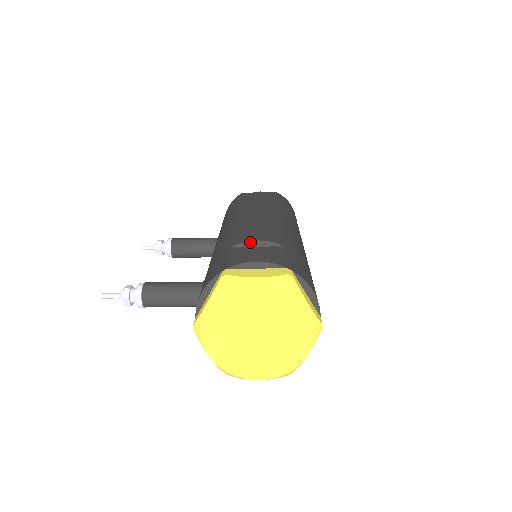
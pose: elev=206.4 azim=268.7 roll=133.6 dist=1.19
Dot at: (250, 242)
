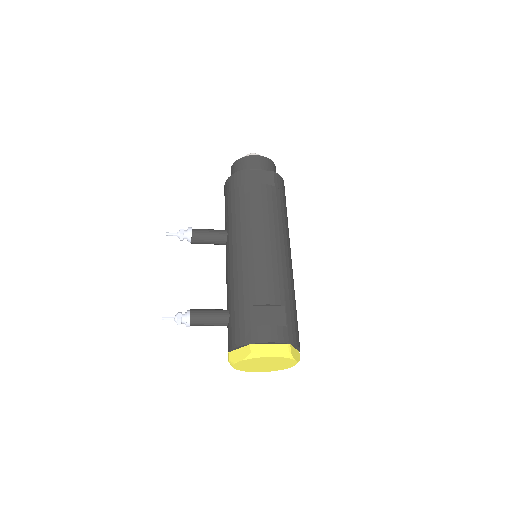
Dot at: (264, 305)
